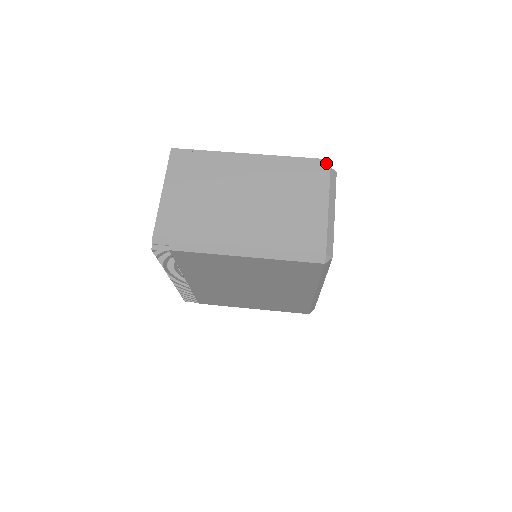
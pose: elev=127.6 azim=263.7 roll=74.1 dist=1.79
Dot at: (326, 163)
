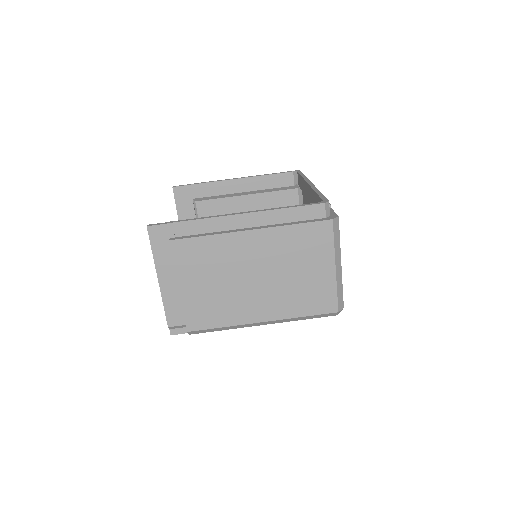
Dot at: (326, 207)
